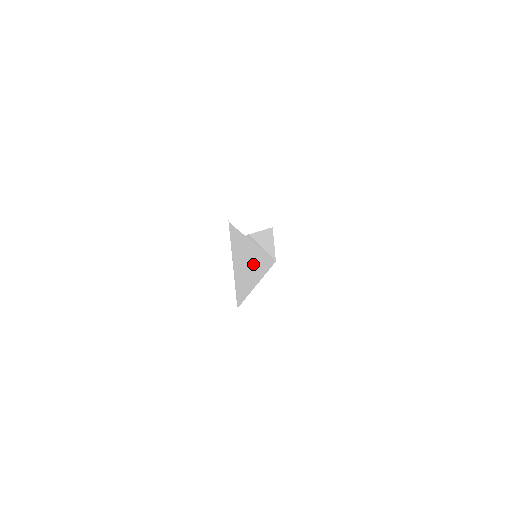
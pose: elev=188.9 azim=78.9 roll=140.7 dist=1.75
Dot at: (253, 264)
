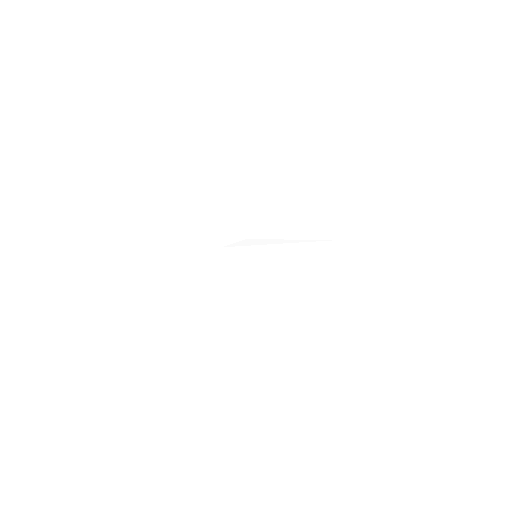
Dot at: (244, 267)
